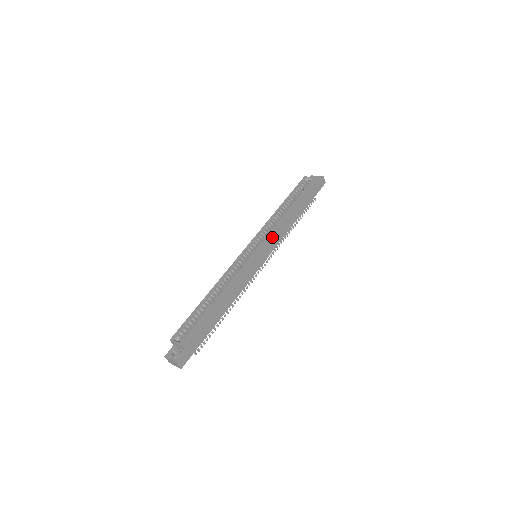
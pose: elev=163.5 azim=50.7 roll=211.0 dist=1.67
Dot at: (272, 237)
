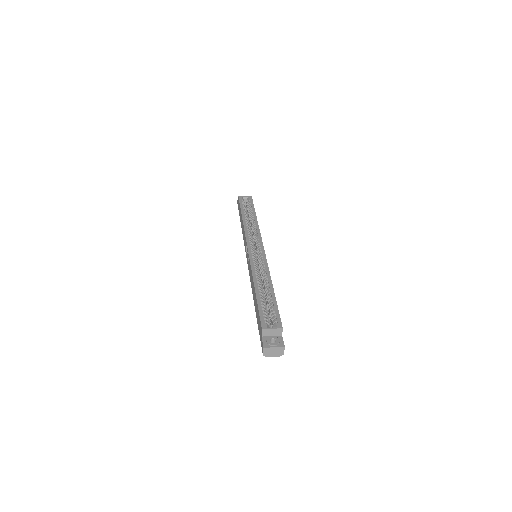
Dot at: occluded
